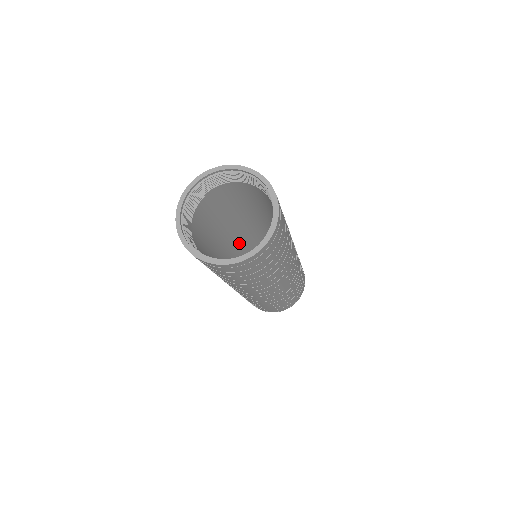
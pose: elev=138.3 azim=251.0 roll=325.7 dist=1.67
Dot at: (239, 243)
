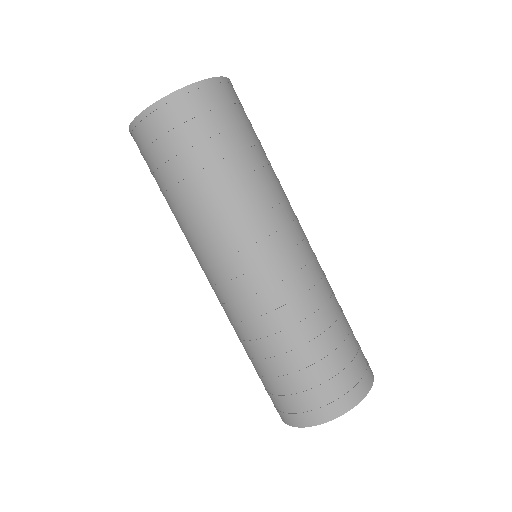
Dot at: occluded
